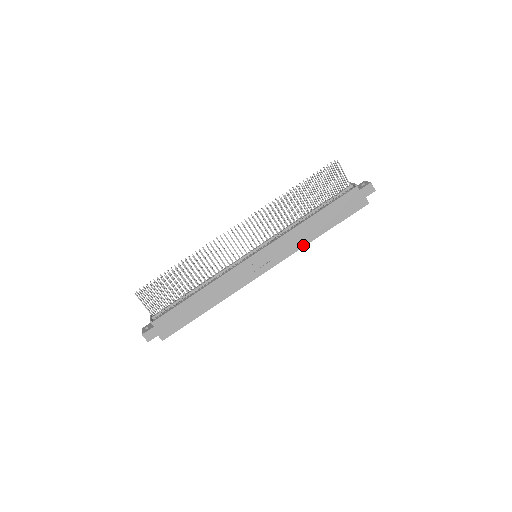
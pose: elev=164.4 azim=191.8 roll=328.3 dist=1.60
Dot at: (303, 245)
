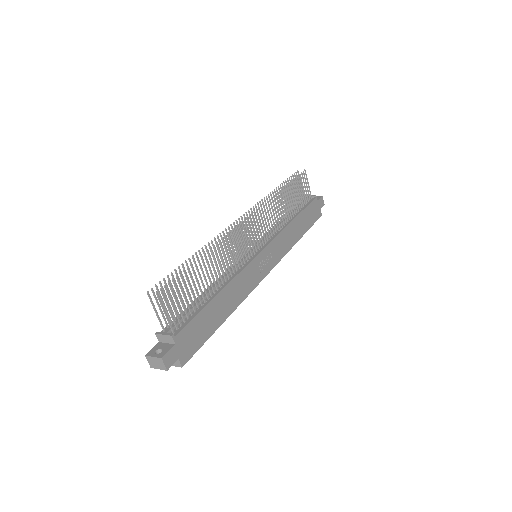
Dot at: (290, 247)
